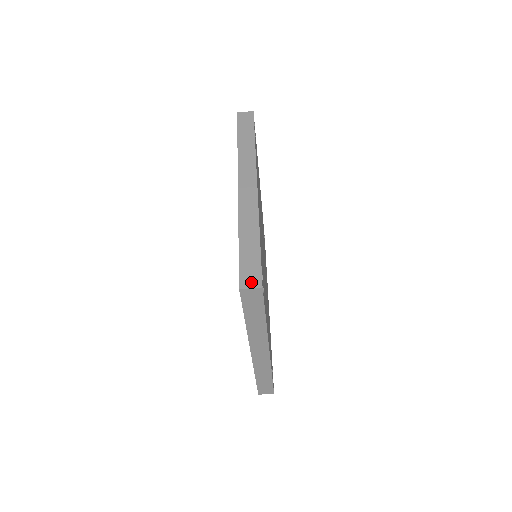
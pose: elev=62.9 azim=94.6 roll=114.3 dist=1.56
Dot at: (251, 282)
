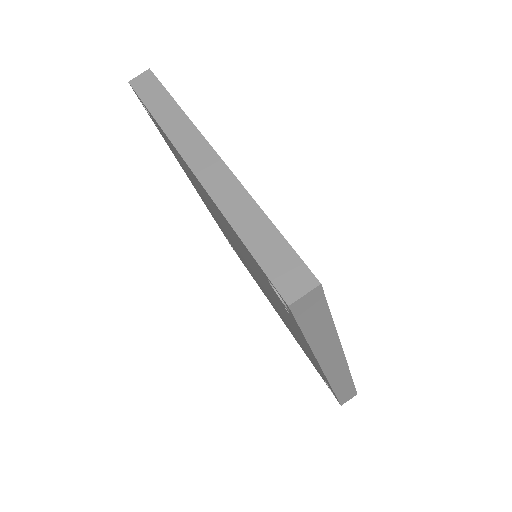
Dot at: occluded
